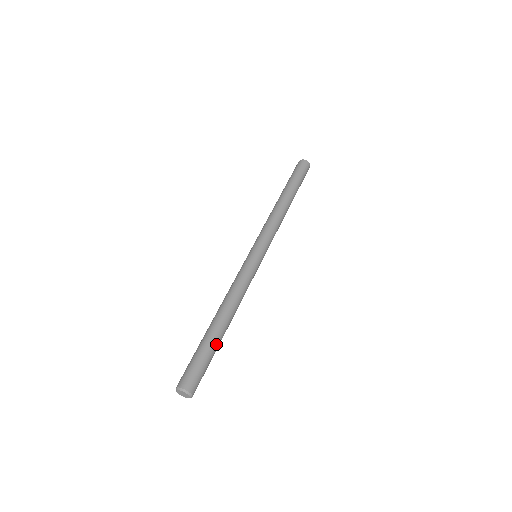
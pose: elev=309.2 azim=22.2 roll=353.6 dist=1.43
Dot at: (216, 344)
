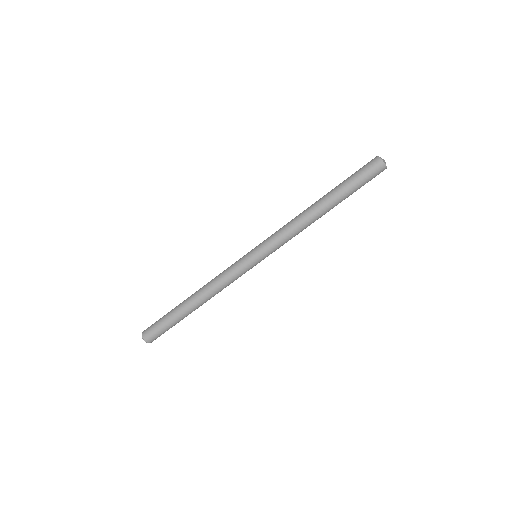
Dot at: occluded
